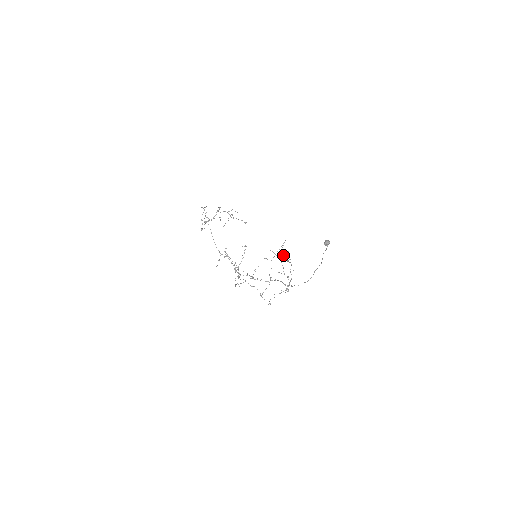
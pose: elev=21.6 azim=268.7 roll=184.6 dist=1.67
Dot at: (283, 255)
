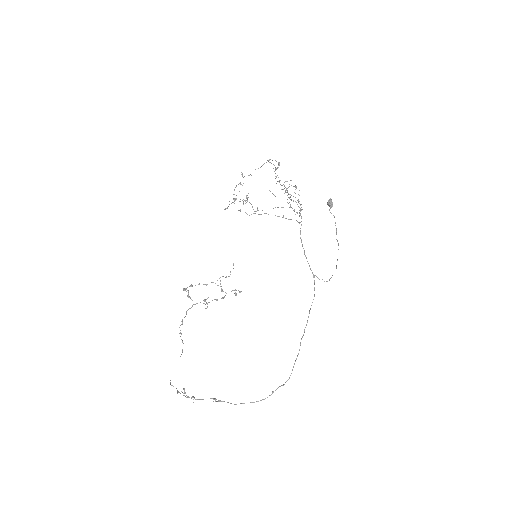
Dot at: occluded
